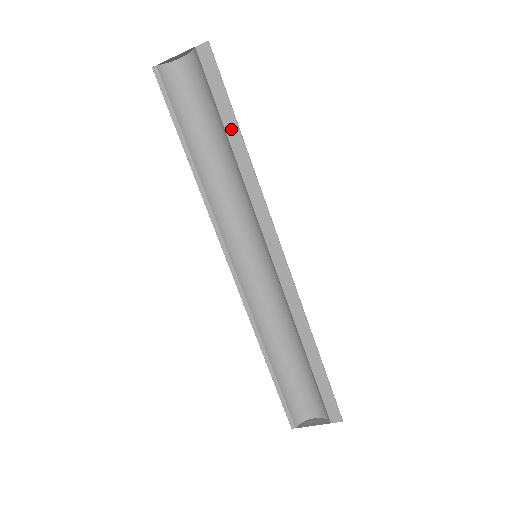
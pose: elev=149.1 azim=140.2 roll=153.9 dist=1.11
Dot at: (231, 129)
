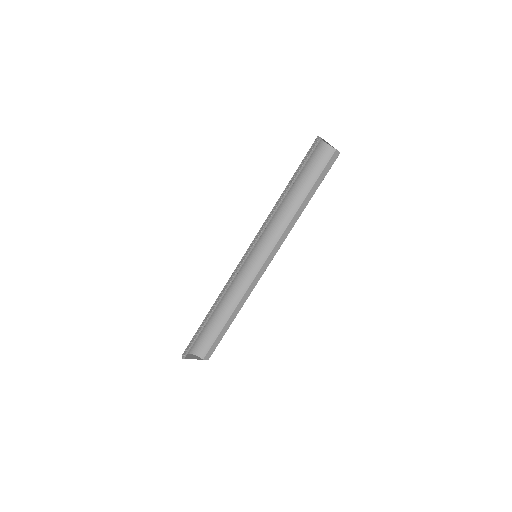
Dot at: (310, 195)
